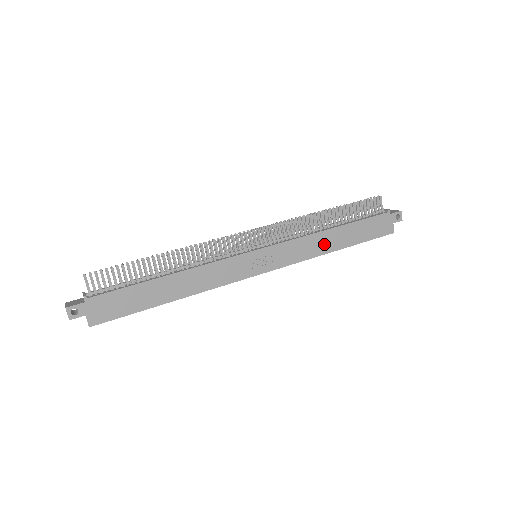
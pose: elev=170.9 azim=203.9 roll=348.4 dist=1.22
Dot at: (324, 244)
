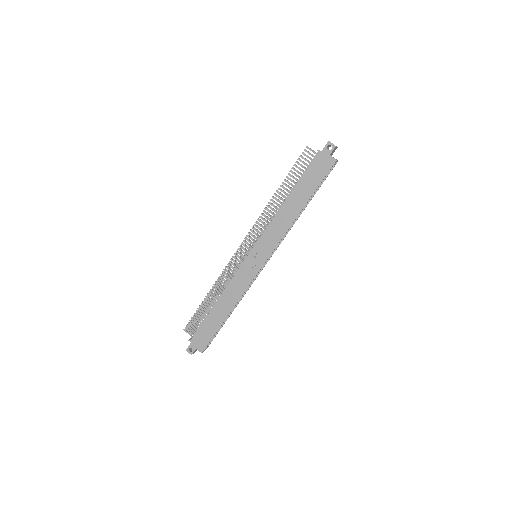
Dot at: (288, 215)
